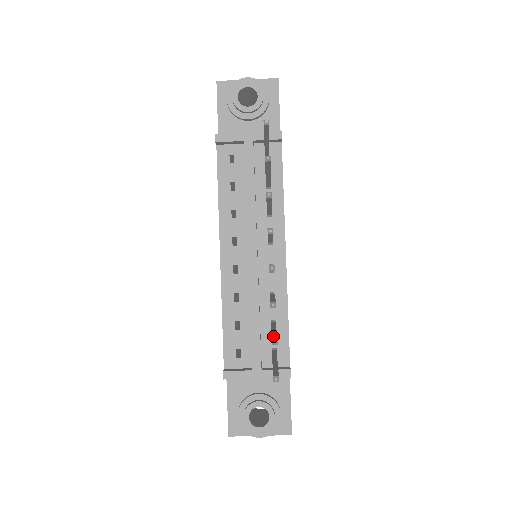
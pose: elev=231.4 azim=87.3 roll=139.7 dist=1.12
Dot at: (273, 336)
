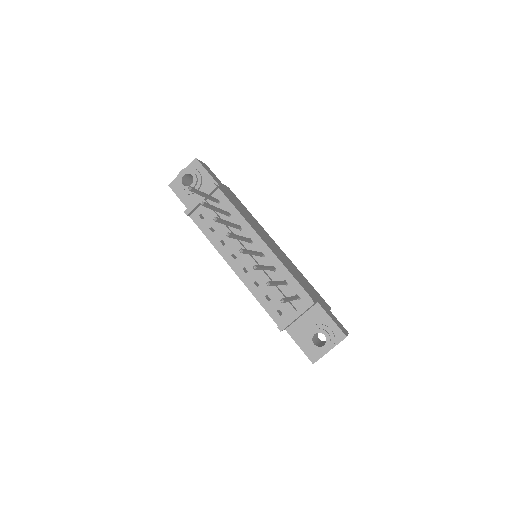
Dot at: occluded
